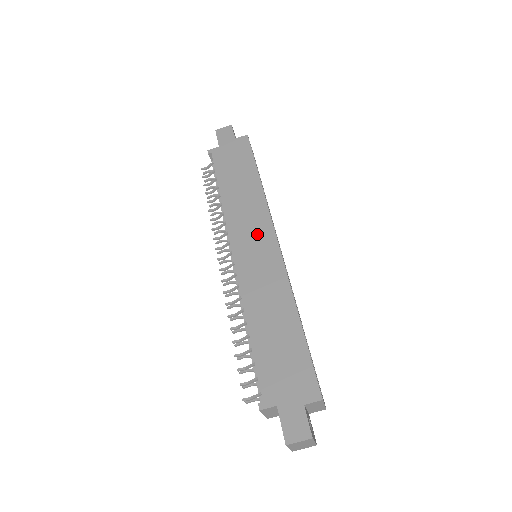
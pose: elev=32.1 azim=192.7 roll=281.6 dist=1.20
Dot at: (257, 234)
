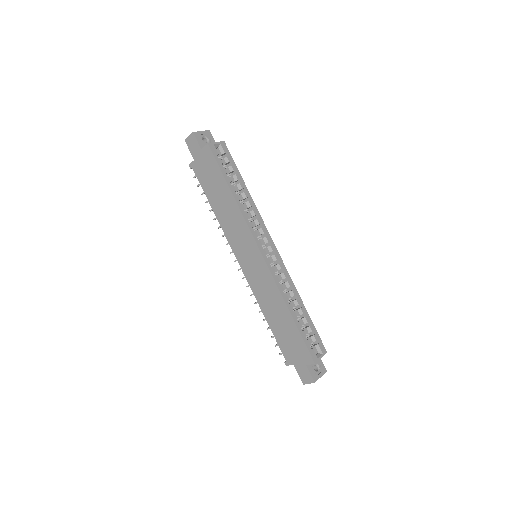
Dot at: (247, 248)
